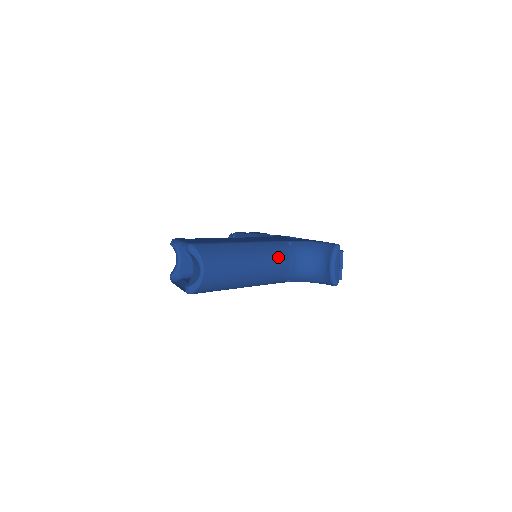
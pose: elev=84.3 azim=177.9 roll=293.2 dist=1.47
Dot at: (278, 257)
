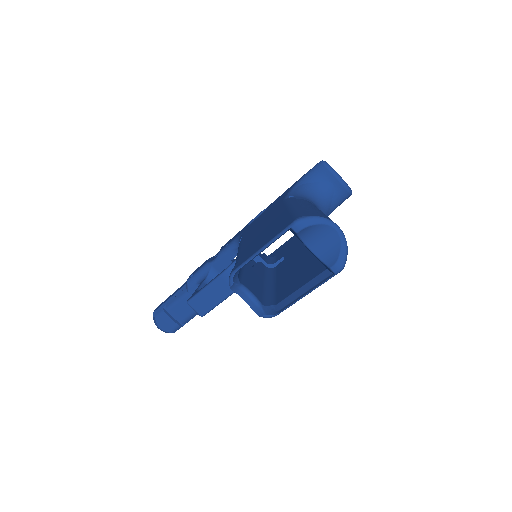
Dot at: (311, 203)
